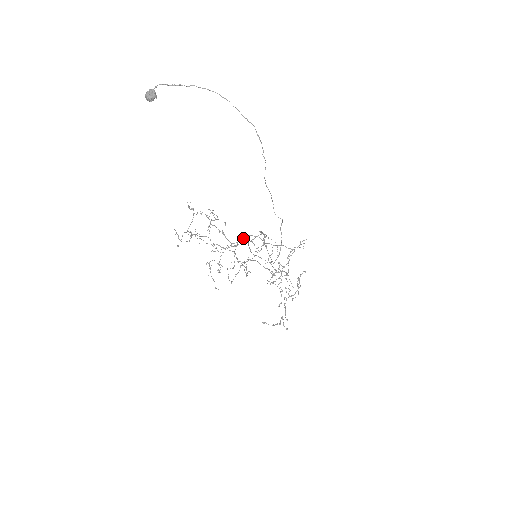
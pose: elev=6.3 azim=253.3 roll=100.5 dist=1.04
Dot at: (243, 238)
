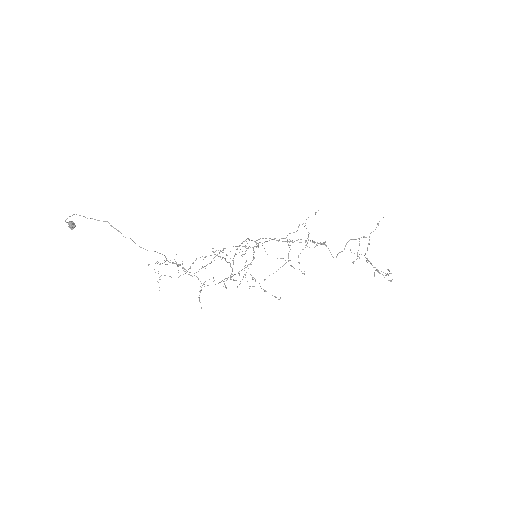
Dot at: occluded
